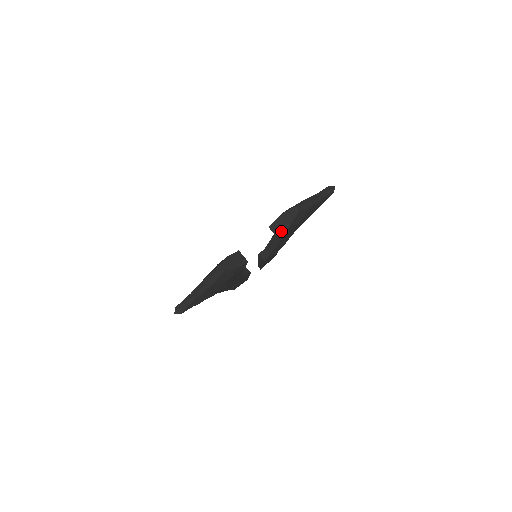
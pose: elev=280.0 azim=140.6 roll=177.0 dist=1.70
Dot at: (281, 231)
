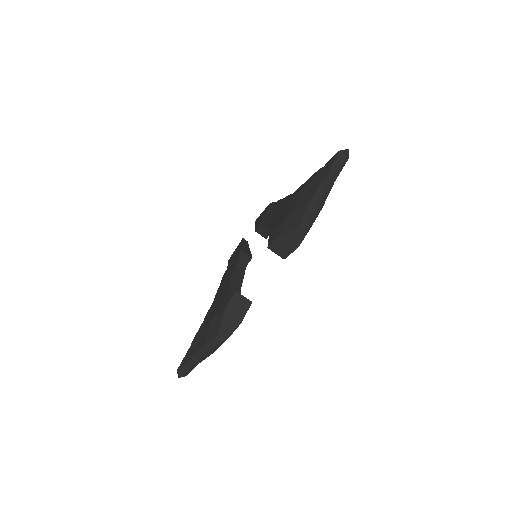
Dot at: (287, 252)
